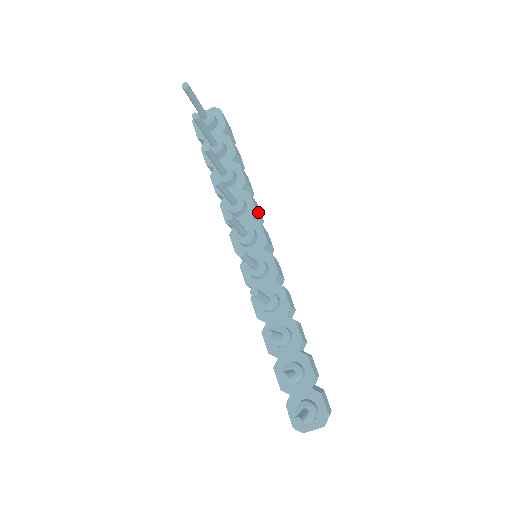
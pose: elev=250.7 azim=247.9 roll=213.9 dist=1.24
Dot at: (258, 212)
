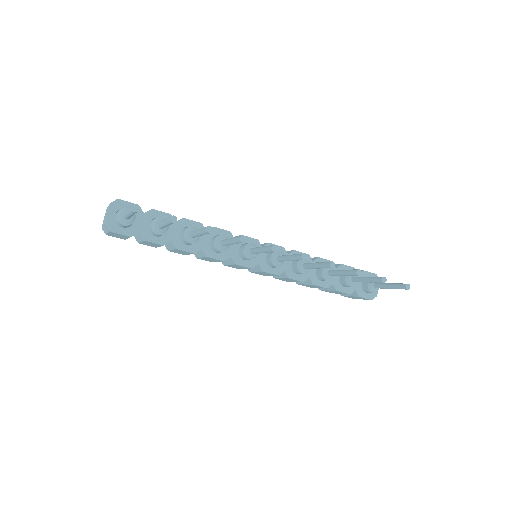
Dot at: occluded
